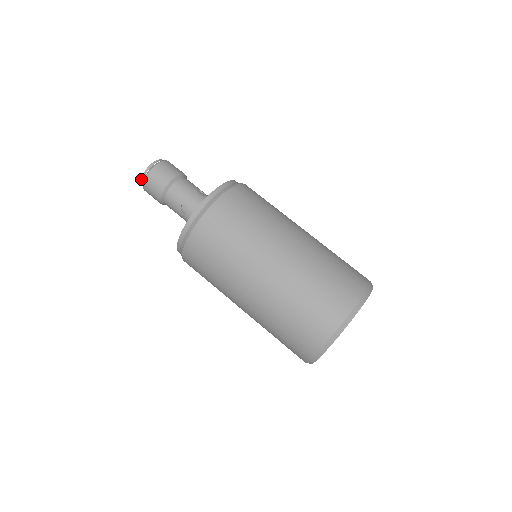
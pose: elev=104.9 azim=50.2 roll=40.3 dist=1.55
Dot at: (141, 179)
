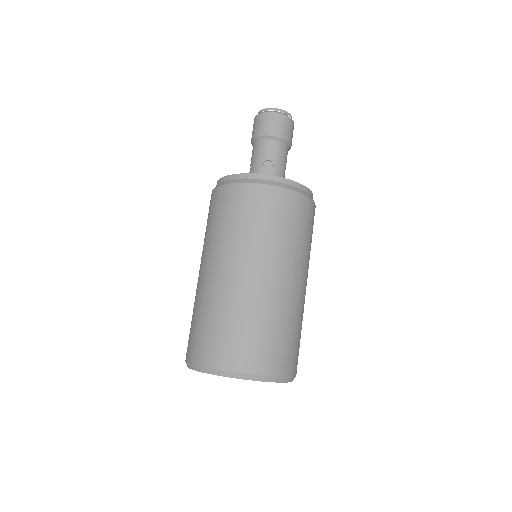
Dot at: occluded
